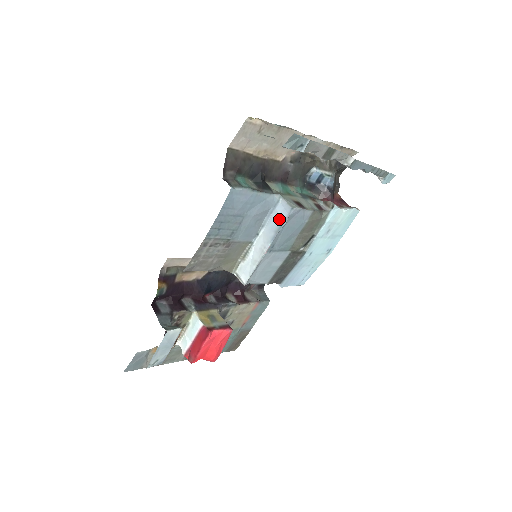
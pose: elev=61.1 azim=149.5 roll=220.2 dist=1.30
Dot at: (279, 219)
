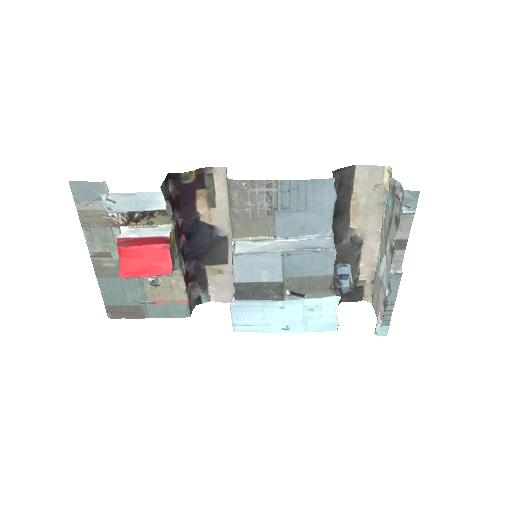
Dot at: (317, 244)
